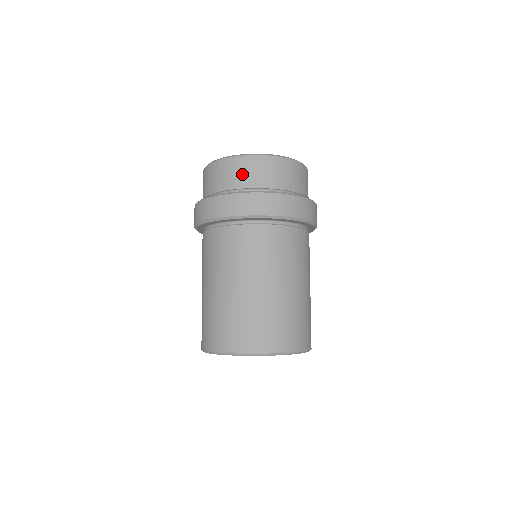
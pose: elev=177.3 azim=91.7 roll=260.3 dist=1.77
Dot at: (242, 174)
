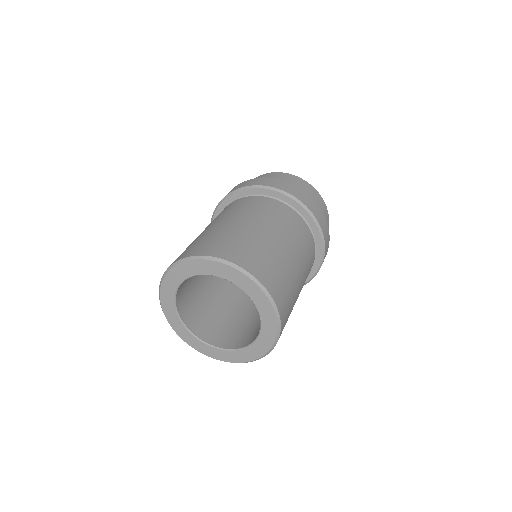
Dot at: occluded
